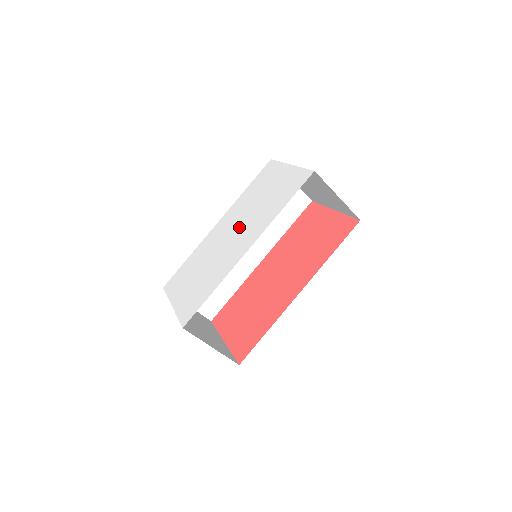
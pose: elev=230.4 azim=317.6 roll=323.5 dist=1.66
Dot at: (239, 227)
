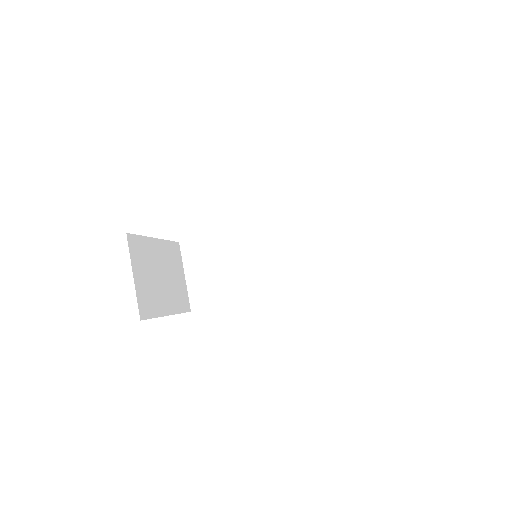
Dot at: occluded
